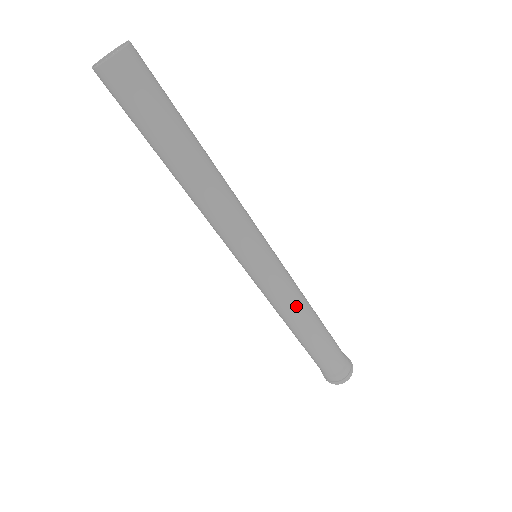
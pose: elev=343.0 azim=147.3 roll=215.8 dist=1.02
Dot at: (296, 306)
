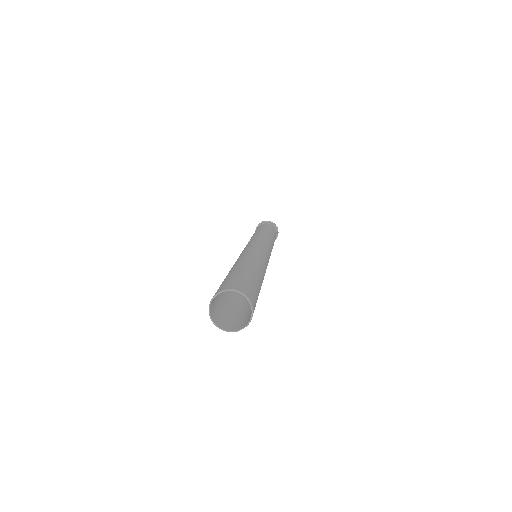
Dot at: occluded
